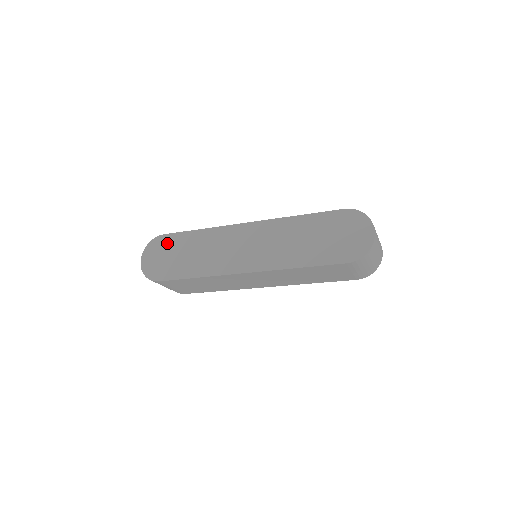
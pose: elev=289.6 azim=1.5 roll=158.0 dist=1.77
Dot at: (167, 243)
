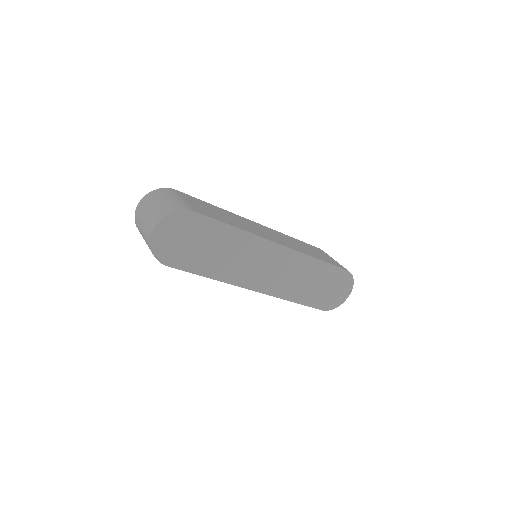
Dot at: (196, 226)
